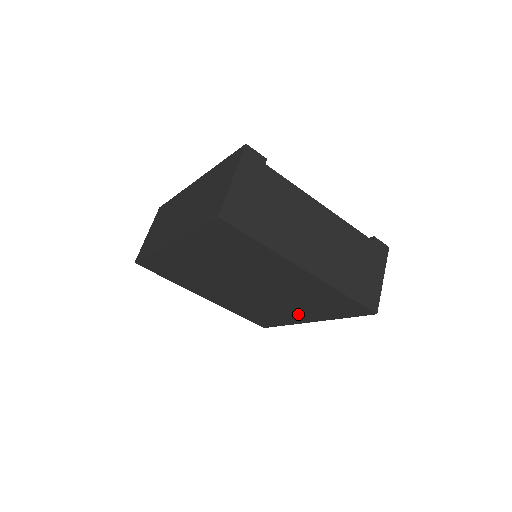
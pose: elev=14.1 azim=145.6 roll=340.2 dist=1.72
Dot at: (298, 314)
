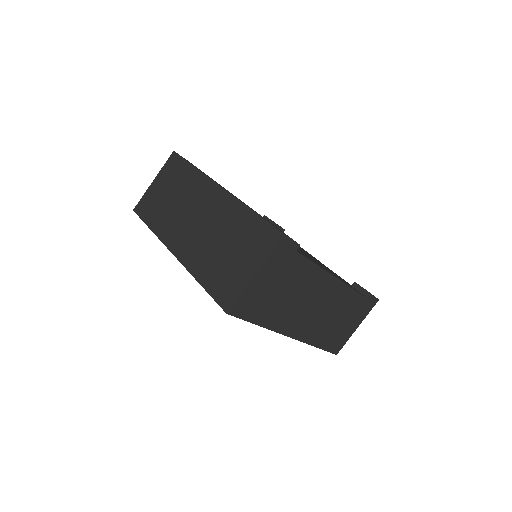
Dot at: occluded
